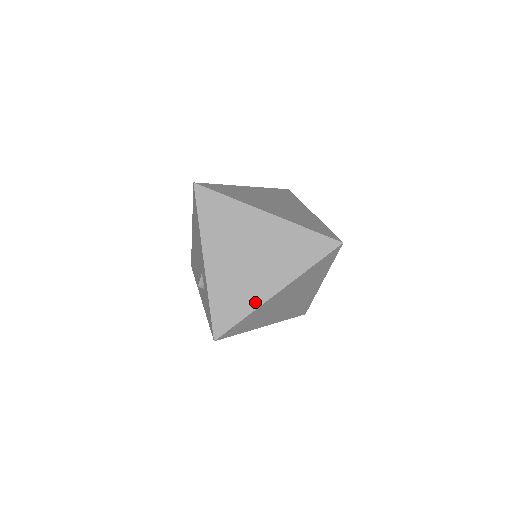
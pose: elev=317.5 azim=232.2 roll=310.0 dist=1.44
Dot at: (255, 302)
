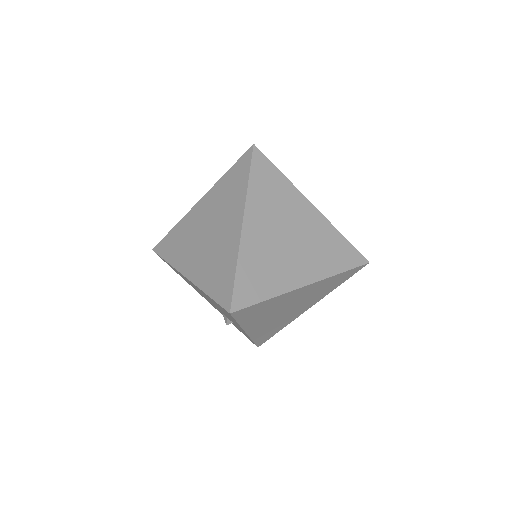
Dot at: (291, 321)
